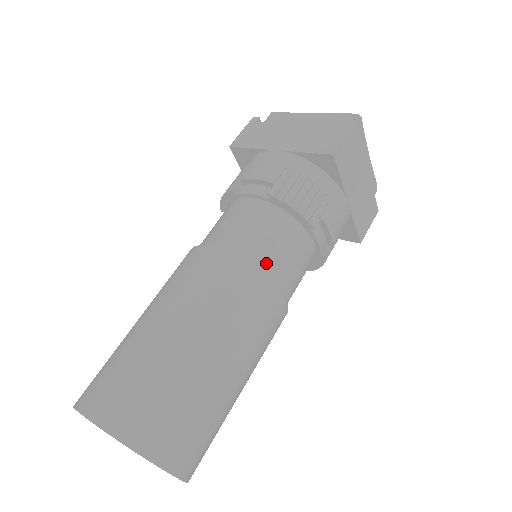
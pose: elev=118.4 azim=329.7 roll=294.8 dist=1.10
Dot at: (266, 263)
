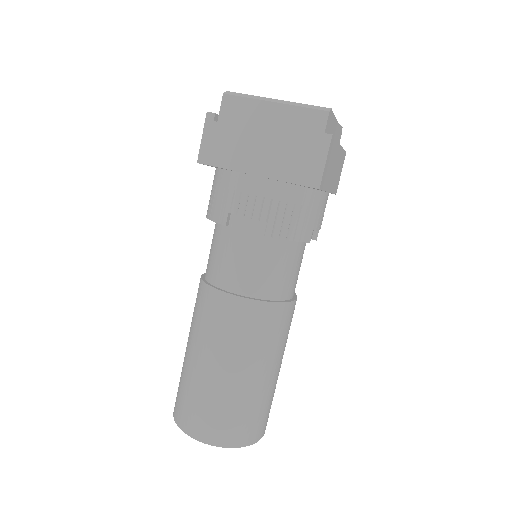
Dot at: (279, 290)
